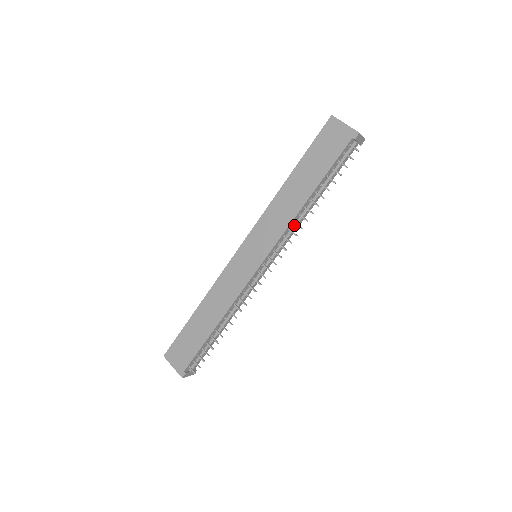
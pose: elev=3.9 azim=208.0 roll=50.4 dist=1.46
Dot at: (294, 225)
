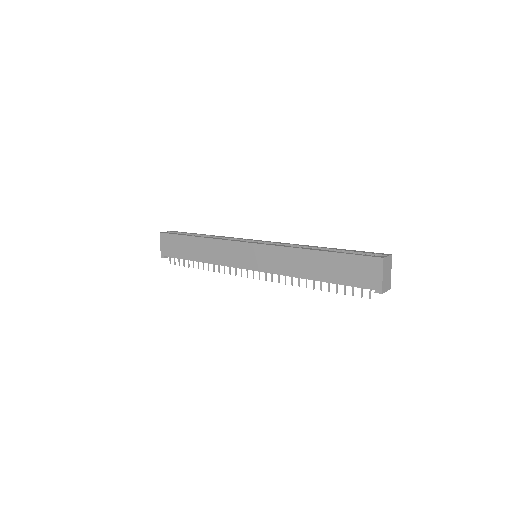
Dot at: occluded
